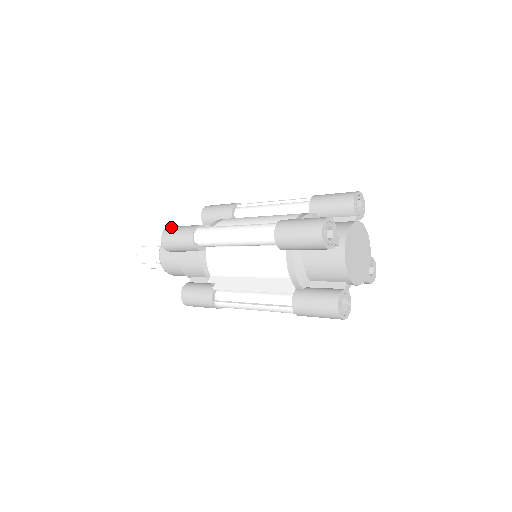
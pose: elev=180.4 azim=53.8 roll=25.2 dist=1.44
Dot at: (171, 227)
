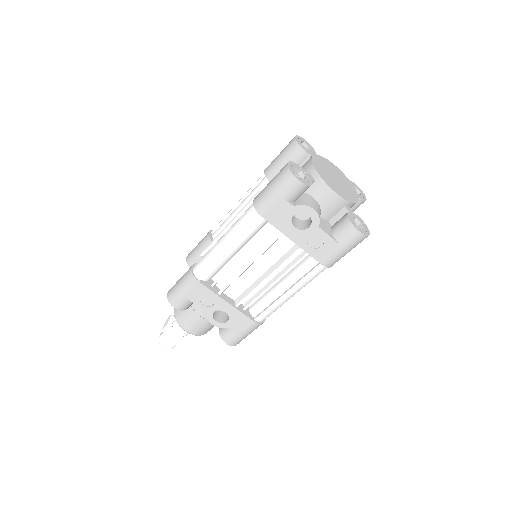
Dot at: occluded
